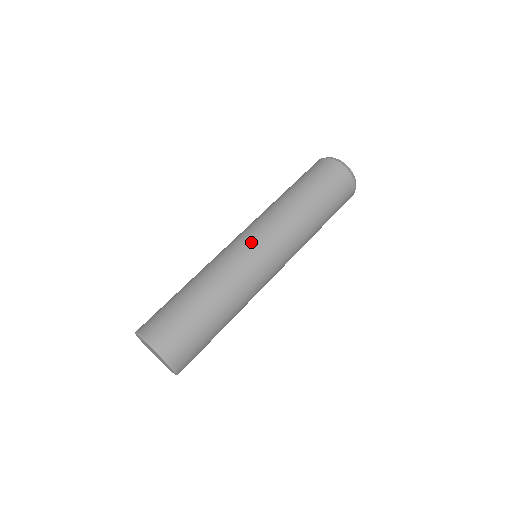
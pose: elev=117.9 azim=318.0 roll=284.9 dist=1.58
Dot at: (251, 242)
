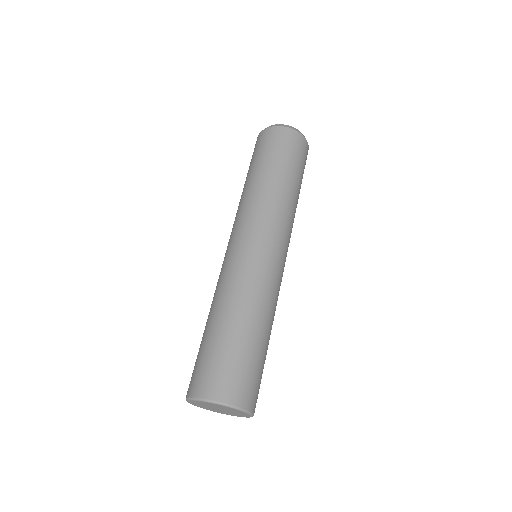
Dot at: (267, 248)
